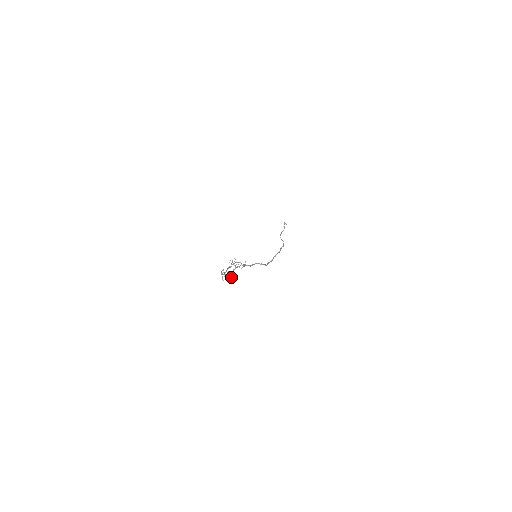
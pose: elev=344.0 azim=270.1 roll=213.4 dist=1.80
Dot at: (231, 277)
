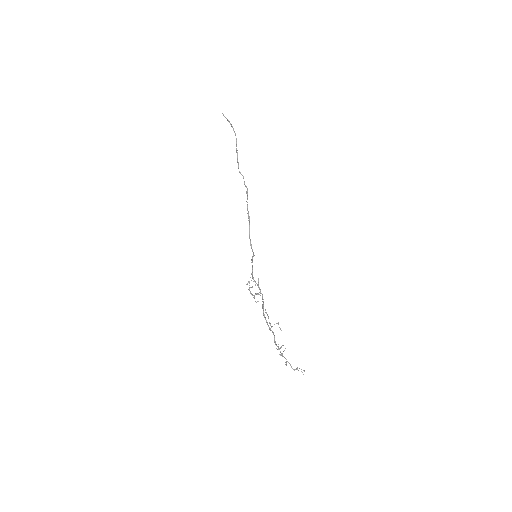
Dot at: occluded
